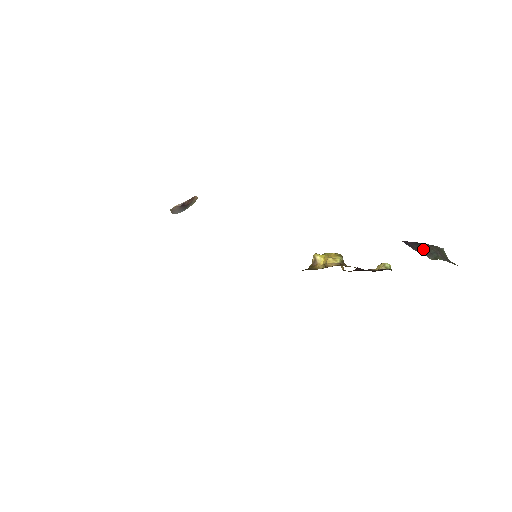
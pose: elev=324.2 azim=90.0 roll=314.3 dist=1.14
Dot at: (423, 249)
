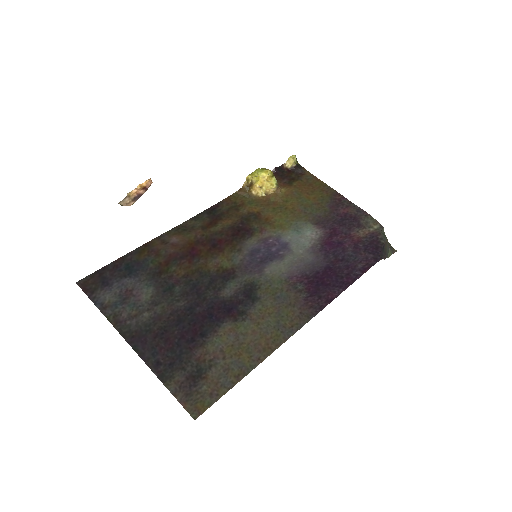
Dot at: (386, 253)
